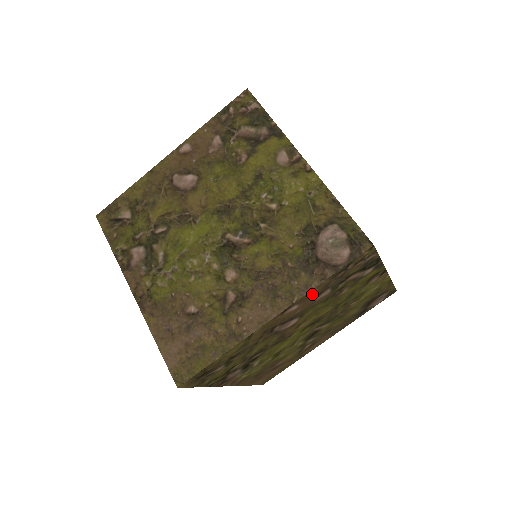
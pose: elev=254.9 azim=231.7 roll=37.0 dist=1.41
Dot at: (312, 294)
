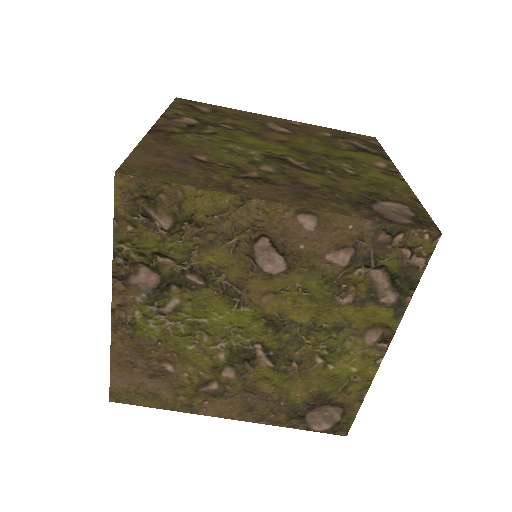
Dot at: (339, 230)
